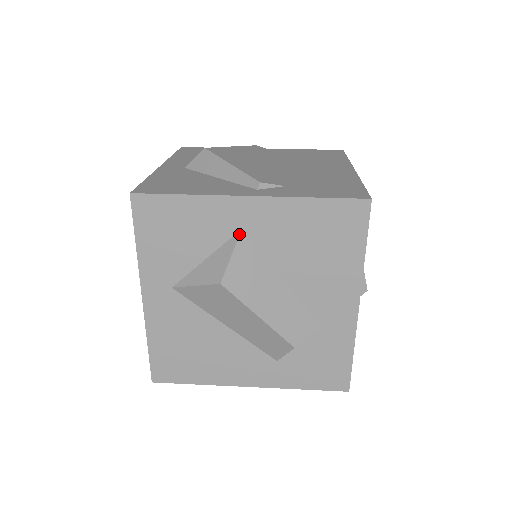
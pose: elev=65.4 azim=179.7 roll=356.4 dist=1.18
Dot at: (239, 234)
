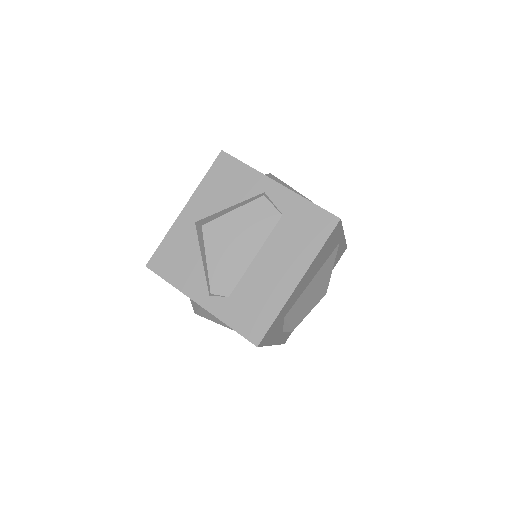
Dot at: occluded
